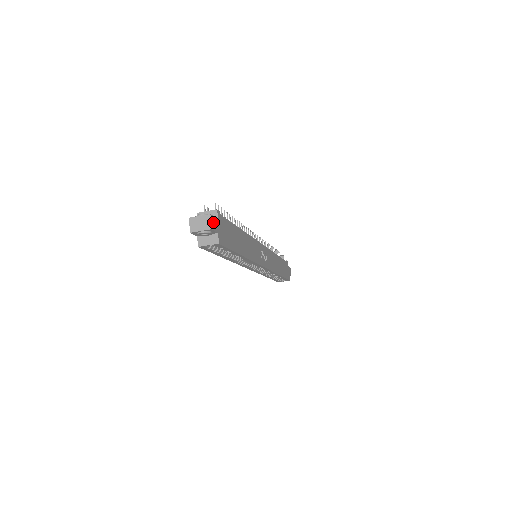
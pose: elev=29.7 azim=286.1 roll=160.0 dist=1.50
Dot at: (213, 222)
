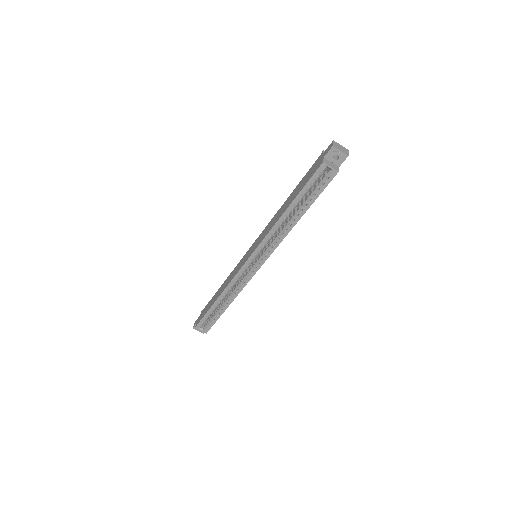
Dot at: occluded
